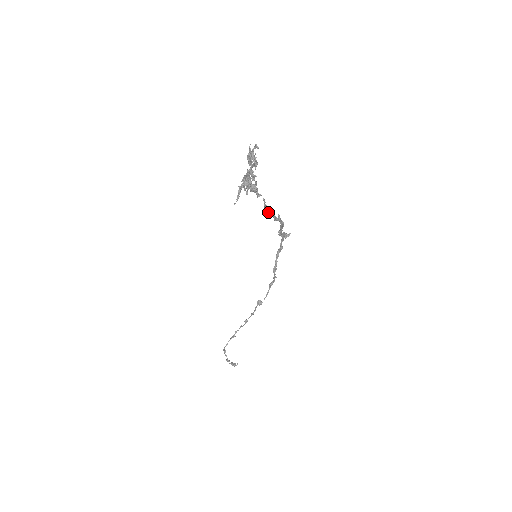
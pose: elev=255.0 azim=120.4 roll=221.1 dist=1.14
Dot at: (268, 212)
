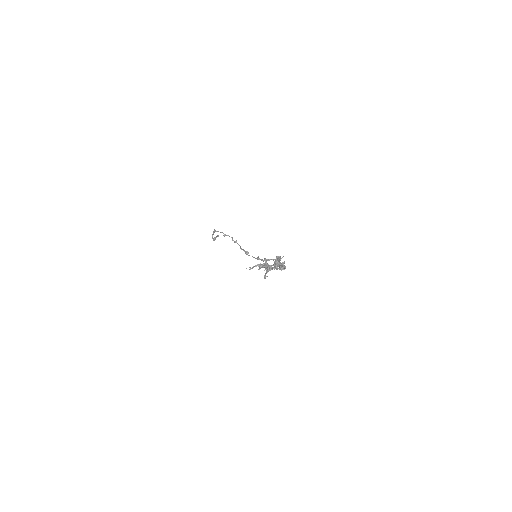
Dot at: (272, 268)
